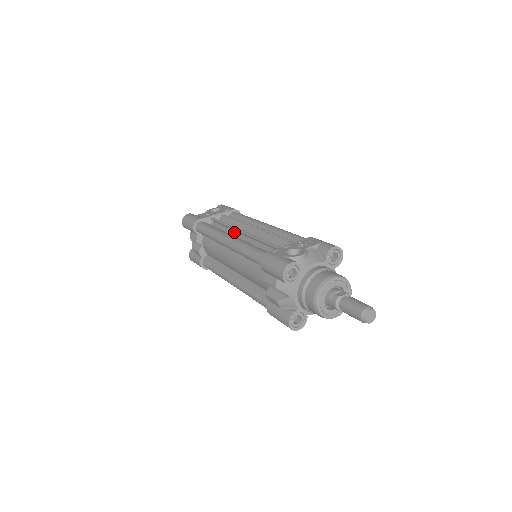
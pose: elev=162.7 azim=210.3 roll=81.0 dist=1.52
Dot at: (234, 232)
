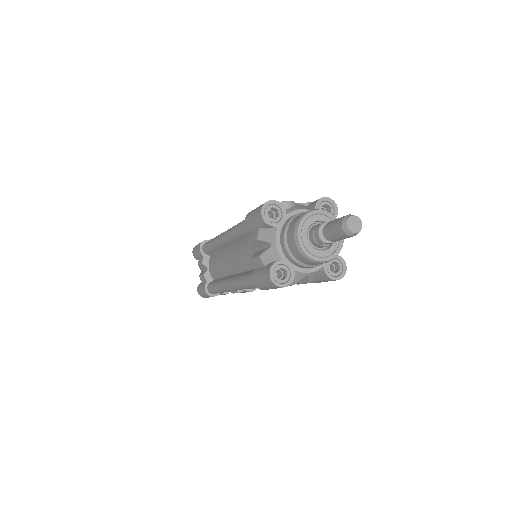
Dot at: occluded
